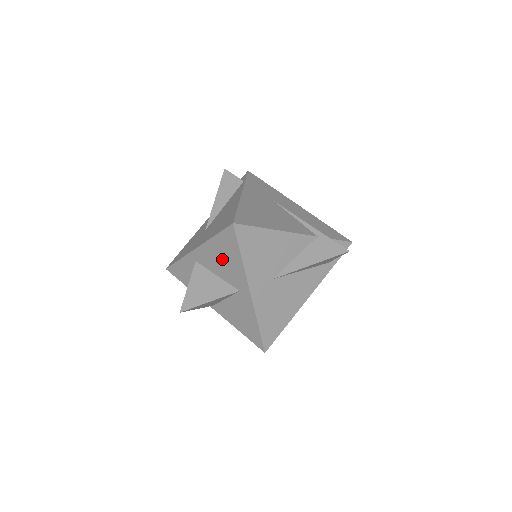
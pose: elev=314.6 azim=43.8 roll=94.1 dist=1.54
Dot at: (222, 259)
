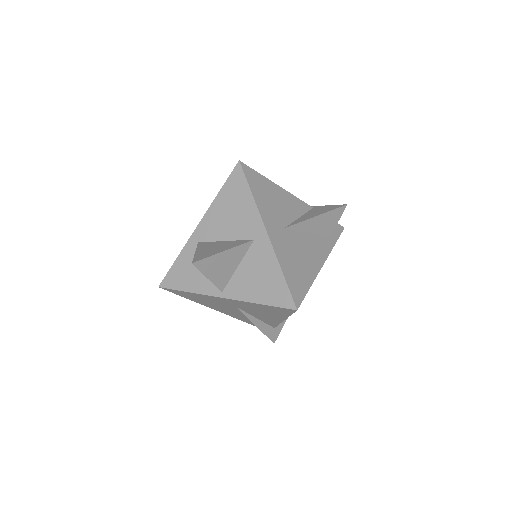
Dot at: (230, 213)
